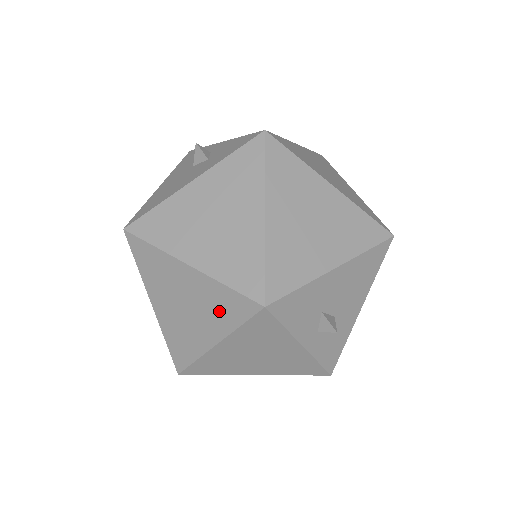
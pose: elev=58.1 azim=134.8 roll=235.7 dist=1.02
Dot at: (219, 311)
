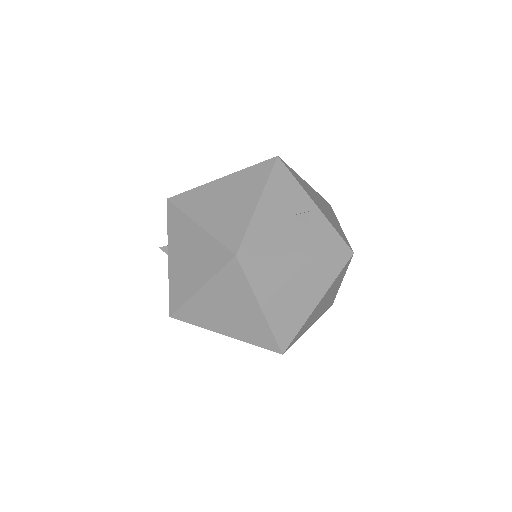
Dot at: (251, 333)
